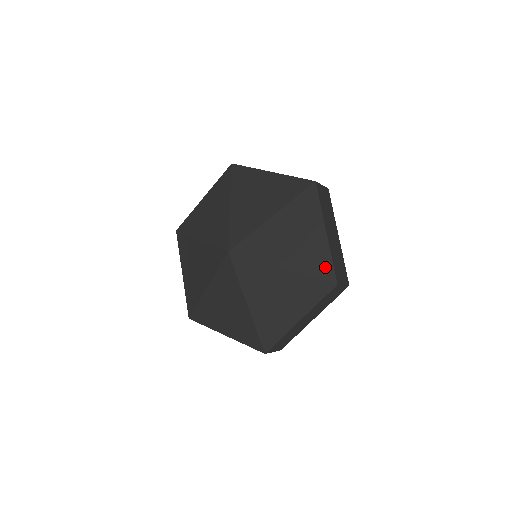
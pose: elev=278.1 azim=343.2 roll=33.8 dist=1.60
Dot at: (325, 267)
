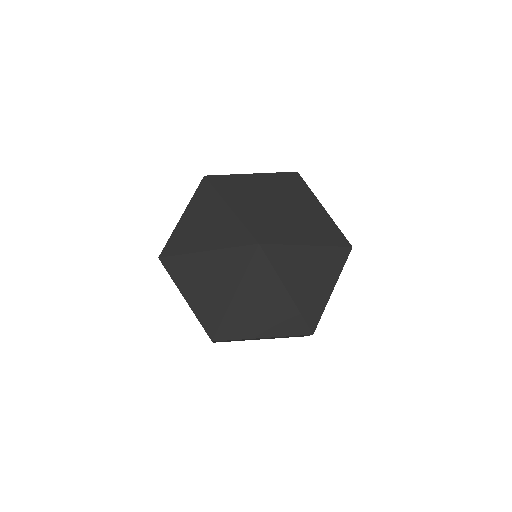
Dot at: (338, 236)
